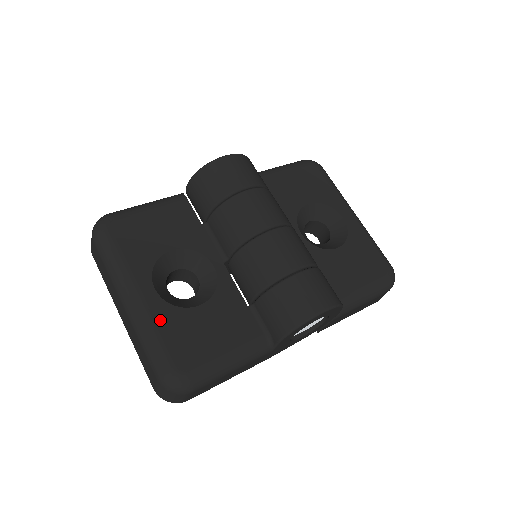
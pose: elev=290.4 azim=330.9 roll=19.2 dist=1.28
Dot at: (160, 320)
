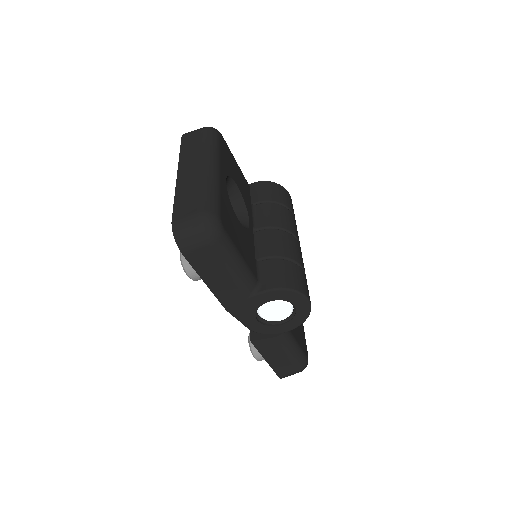
Dot at: (223, 193)
